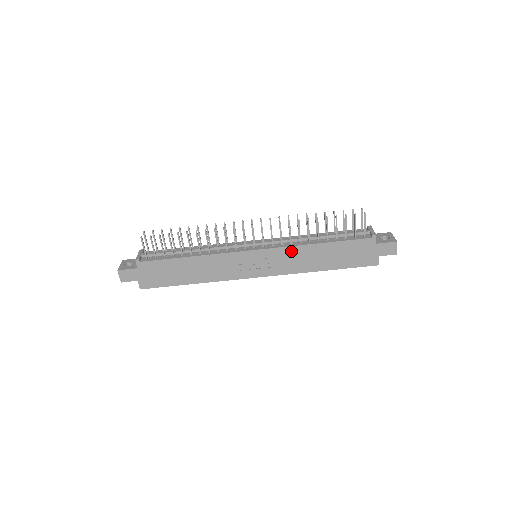
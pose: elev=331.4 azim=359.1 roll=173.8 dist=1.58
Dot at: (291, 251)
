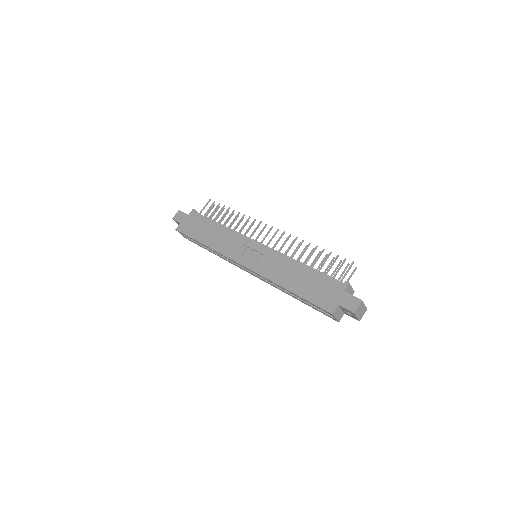
Dot at: (279, 258)
